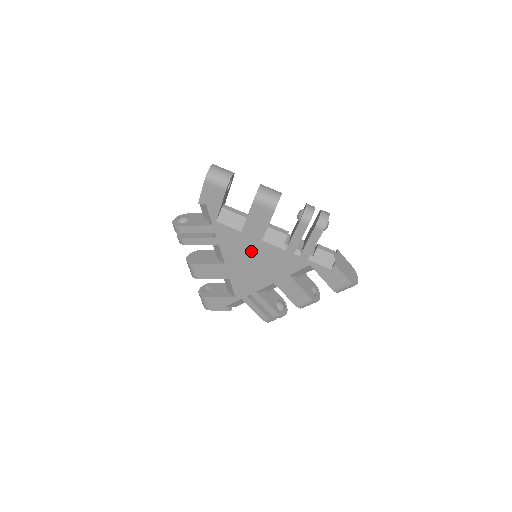
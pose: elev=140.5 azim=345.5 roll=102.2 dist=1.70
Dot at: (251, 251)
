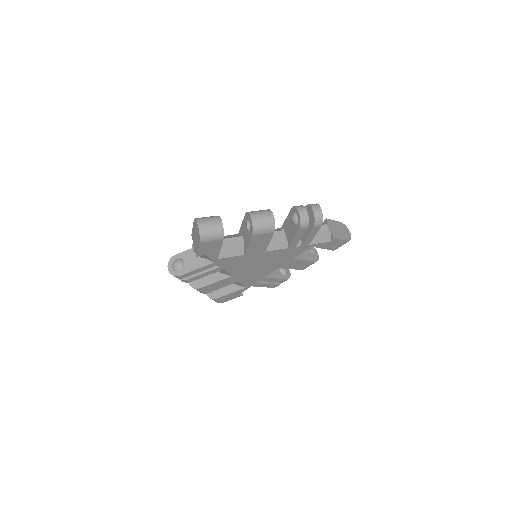
Dot at: (256, 261)
